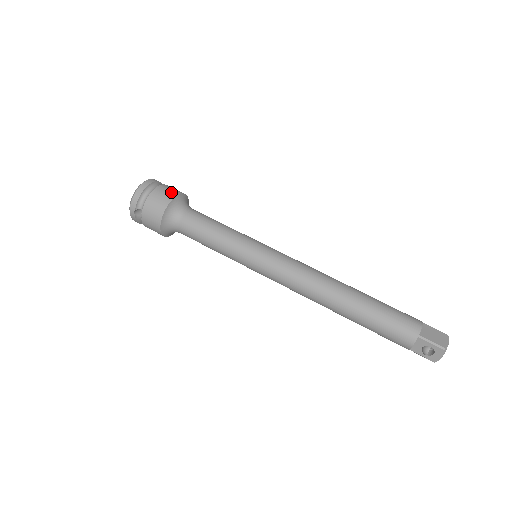
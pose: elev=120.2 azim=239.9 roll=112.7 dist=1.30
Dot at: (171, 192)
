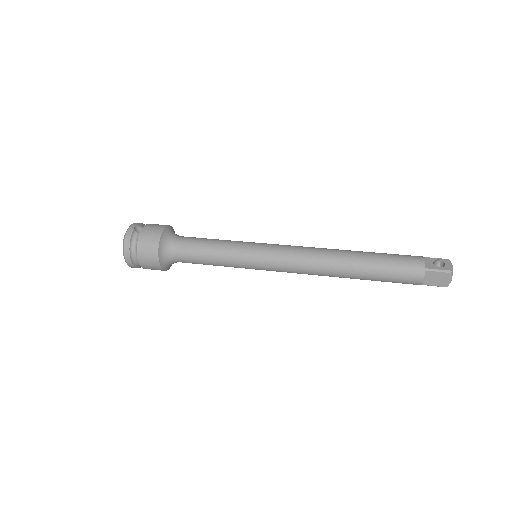
Dot at: occluded
